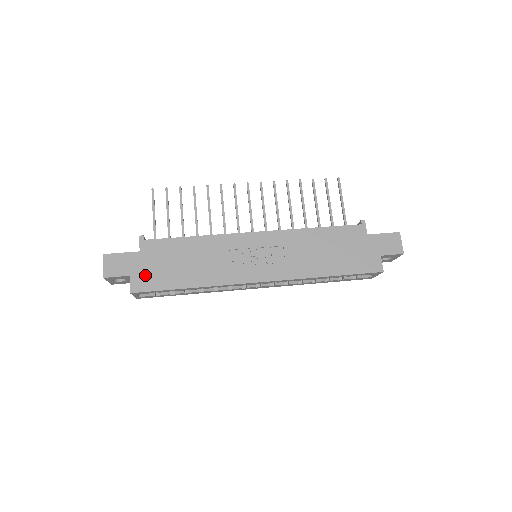
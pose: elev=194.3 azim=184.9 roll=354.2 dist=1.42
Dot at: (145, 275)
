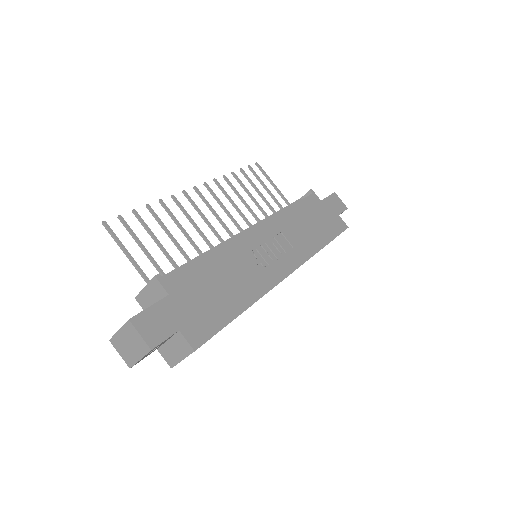
Dot at: (194, 320)
